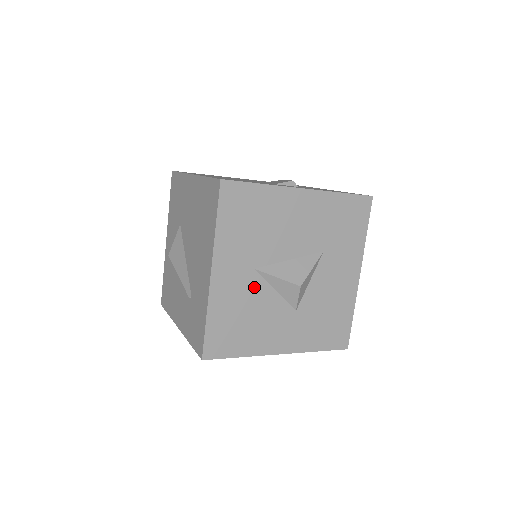
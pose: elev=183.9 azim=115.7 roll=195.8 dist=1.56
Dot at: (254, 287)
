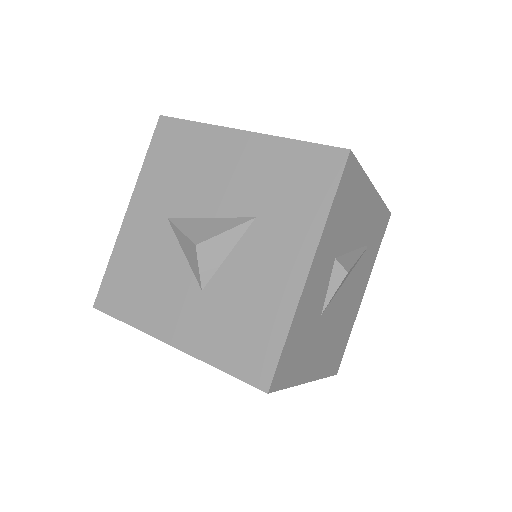
Dot at: (162, 240)
